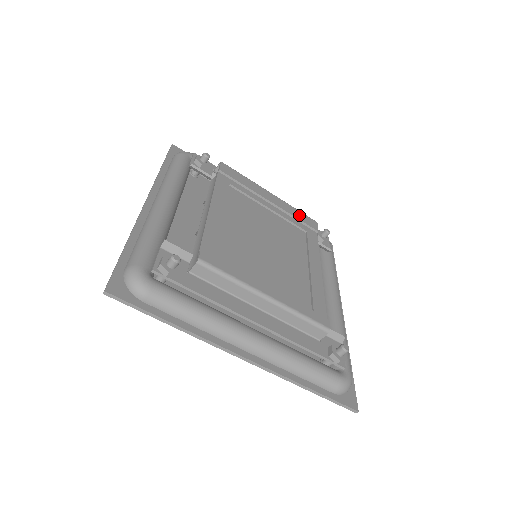
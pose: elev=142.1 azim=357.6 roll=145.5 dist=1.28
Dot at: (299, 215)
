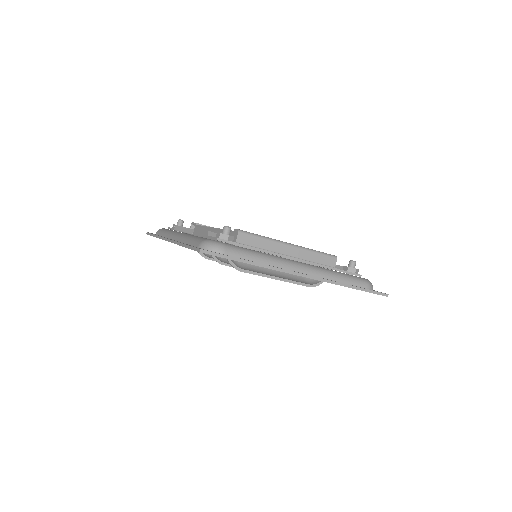
Dot at: occluded
